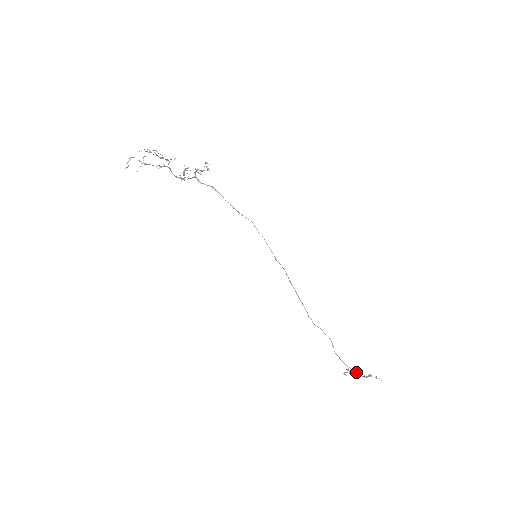
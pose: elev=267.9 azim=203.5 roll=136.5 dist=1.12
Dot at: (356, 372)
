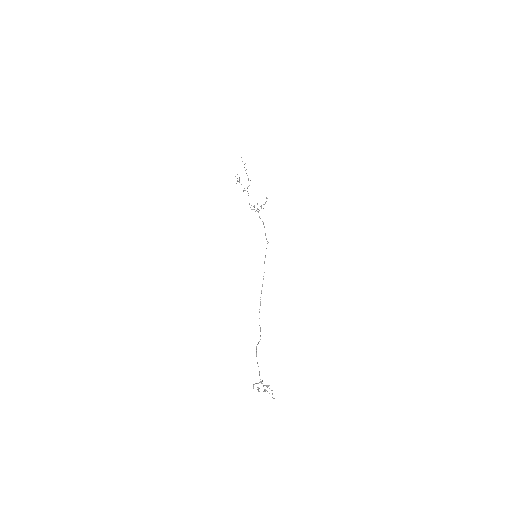
Dot at: (261, 381)
